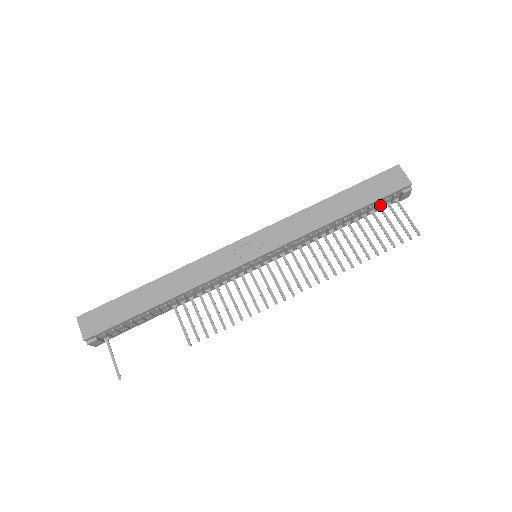
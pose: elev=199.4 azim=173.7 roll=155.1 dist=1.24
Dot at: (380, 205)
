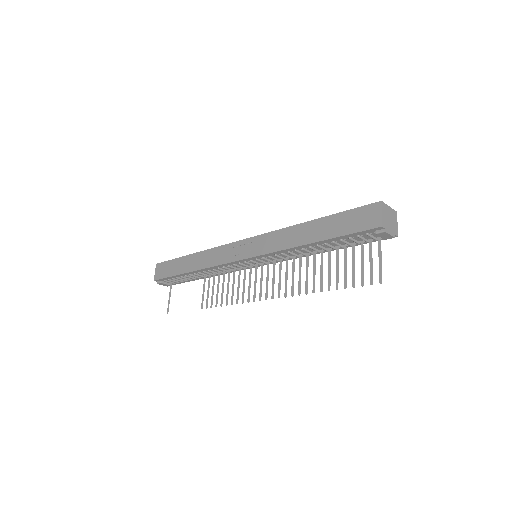
Dot at: (360, 239)
